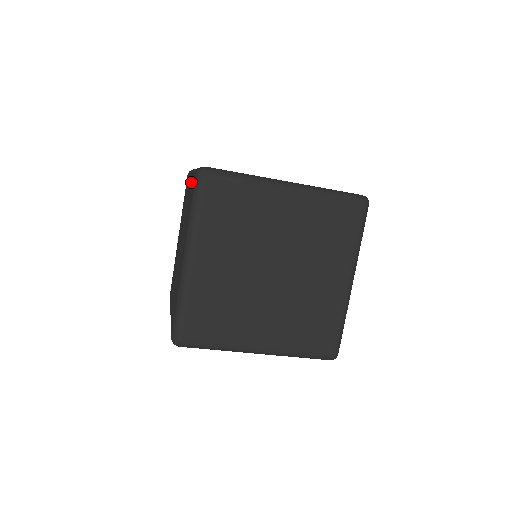
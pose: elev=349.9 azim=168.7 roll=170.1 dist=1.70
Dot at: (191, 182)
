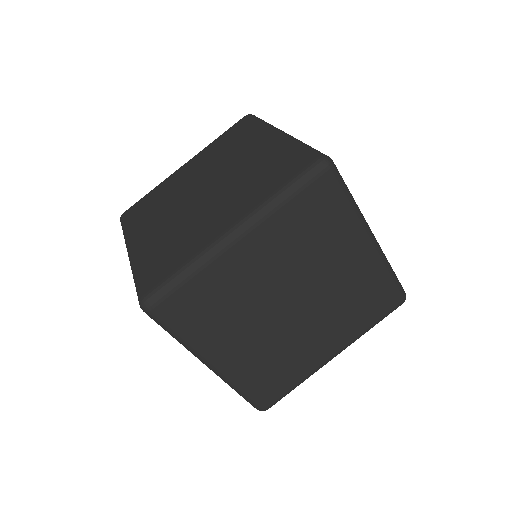
Dot at: (283, 148)
